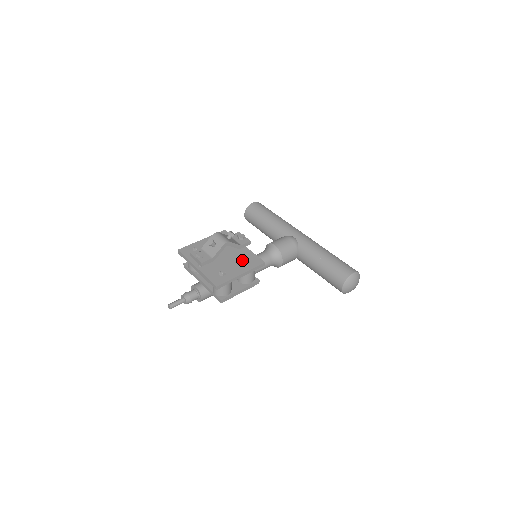
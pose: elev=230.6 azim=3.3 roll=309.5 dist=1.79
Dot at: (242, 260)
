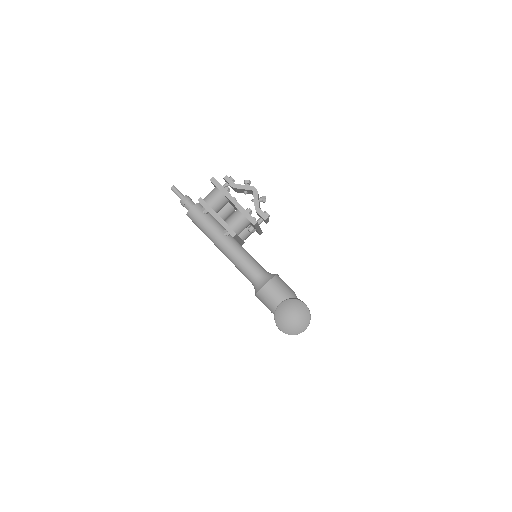
Dot at: occluded
